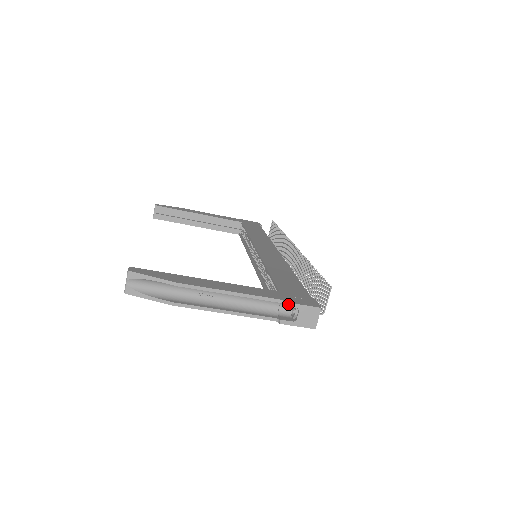
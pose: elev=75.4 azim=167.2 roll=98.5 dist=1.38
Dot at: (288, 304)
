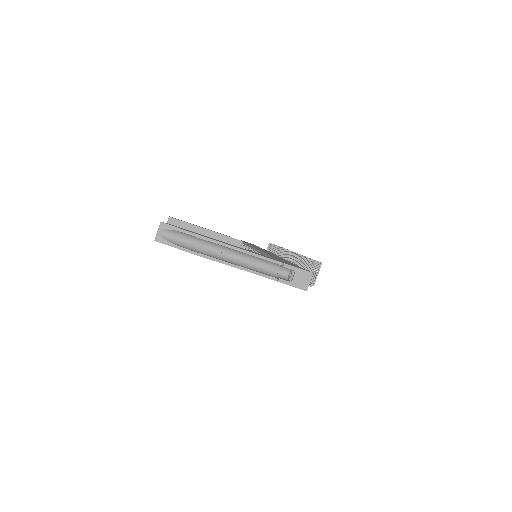
Dot at: (286, 266)
